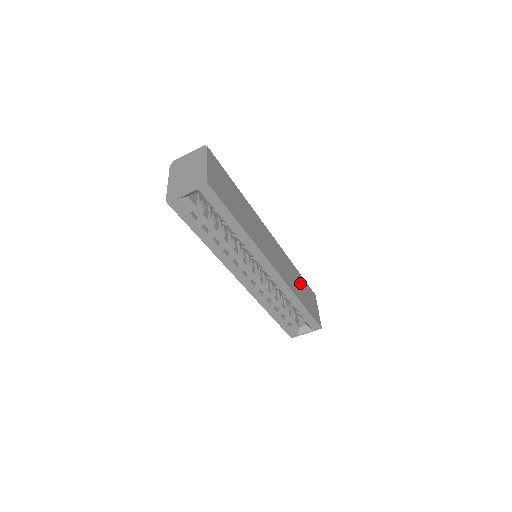
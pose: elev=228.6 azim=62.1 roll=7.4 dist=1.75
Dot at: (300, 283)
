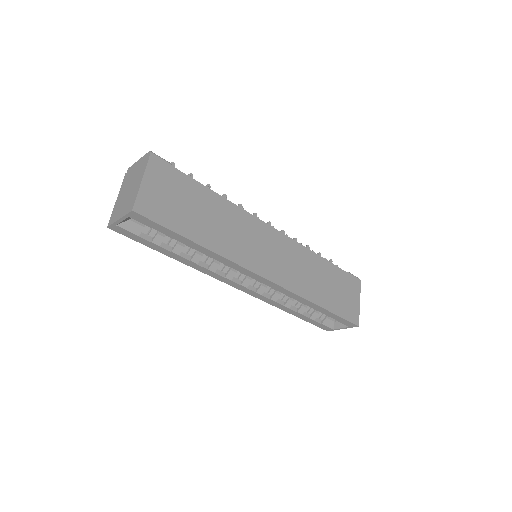
Dot at: (326, 277)
